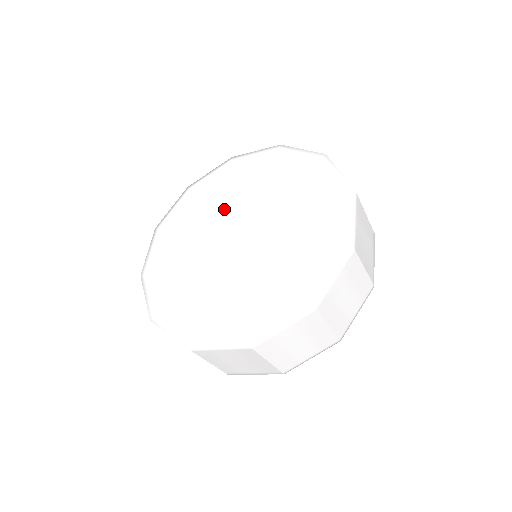
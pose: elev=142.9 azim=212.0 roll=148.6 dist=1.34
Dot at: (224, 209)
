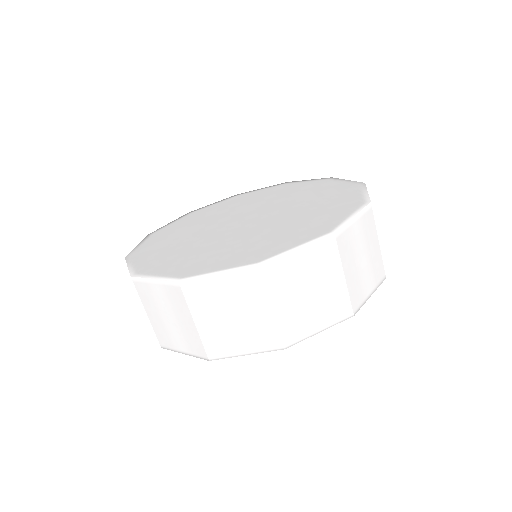
Dot at: (250, 206)
